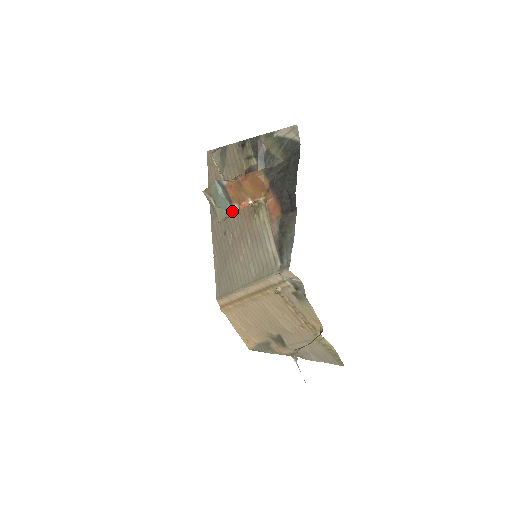
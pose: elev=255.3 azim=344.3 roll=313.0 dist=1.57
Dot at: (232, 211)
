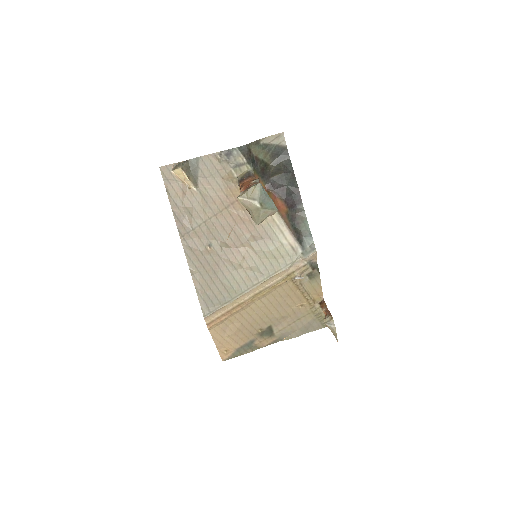
Dot at: (277, 210)
